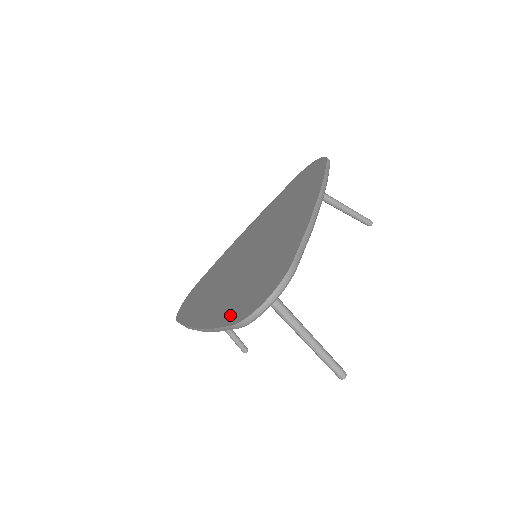
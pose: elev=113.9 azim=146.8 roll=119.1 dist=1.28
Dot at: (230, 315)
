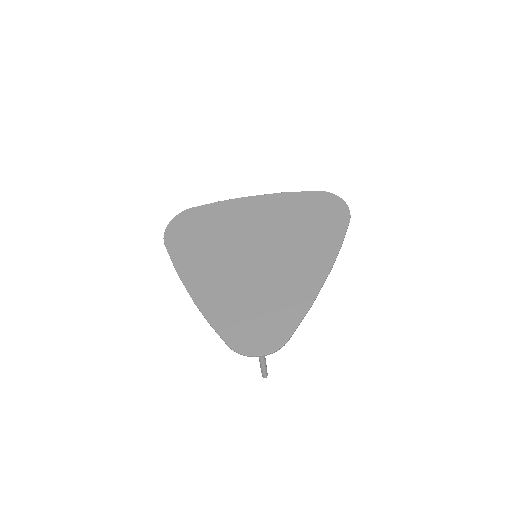
Dot at: (227, 328)
